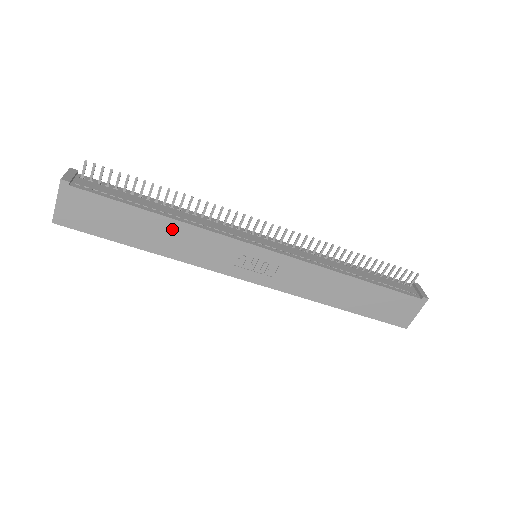
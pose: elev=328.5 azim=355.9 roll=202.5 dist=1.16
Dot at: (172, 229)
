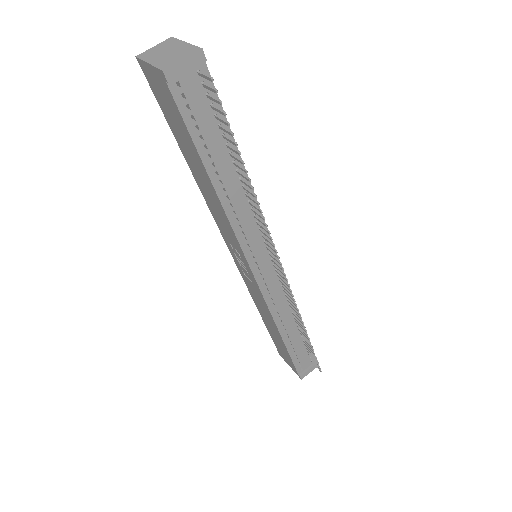
Dot at: (213, 195)
